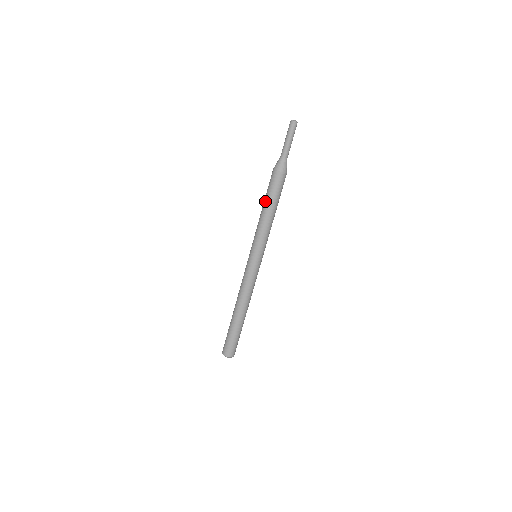
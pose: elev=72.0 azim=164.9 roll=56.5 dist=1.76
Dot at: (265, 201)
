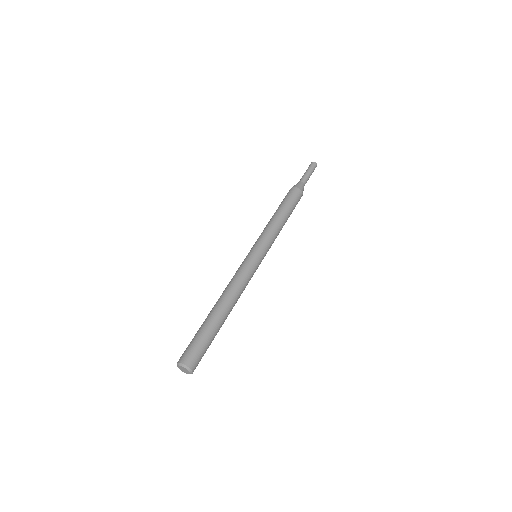
Dot at: (278, 208)
